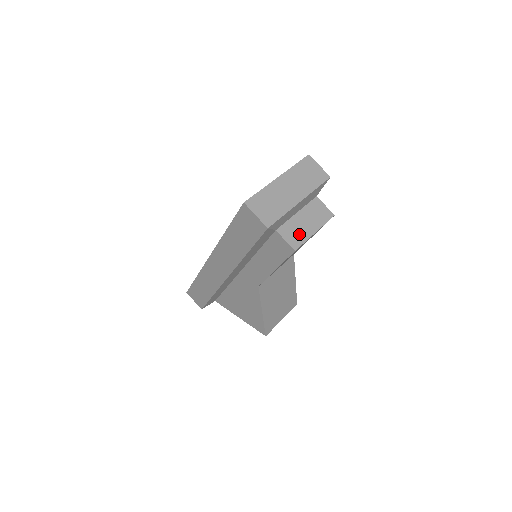
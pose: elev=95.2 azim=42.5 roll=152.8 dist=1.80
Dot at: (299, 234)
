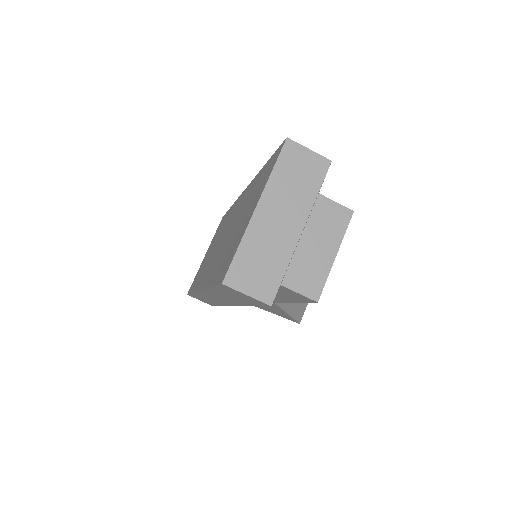
Dot at: (314, 272)
